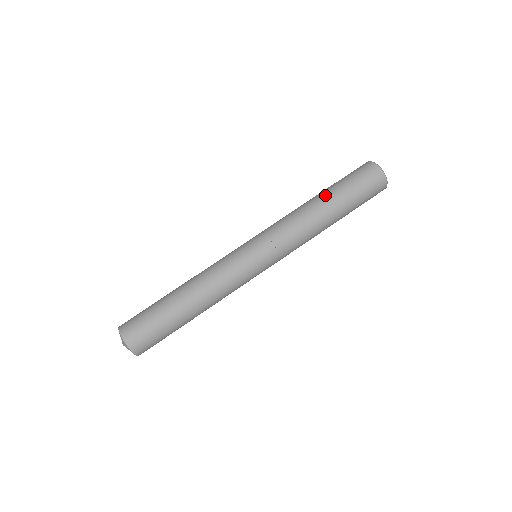
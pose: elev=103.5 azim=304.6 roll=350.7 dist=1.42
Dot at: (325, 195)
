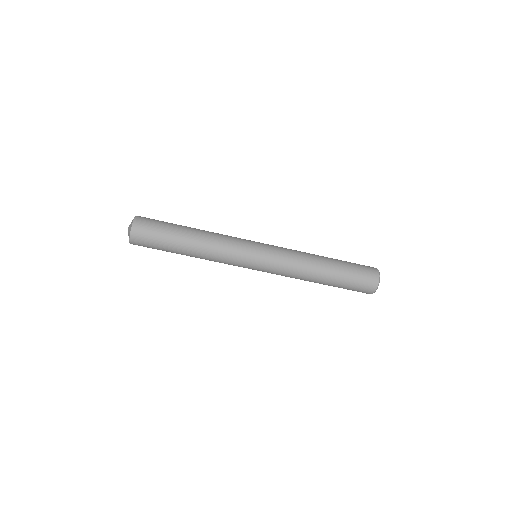
Dot at: (331, 271)
